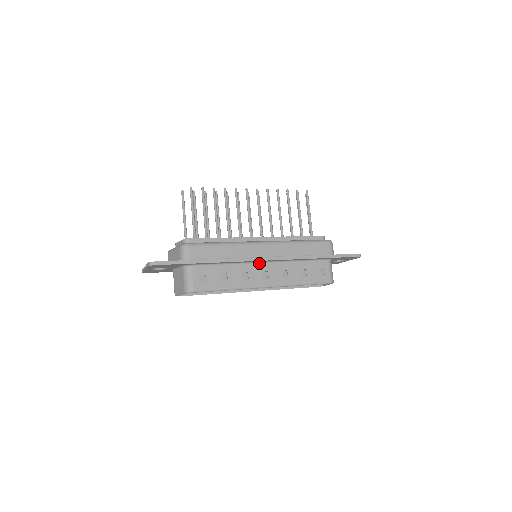
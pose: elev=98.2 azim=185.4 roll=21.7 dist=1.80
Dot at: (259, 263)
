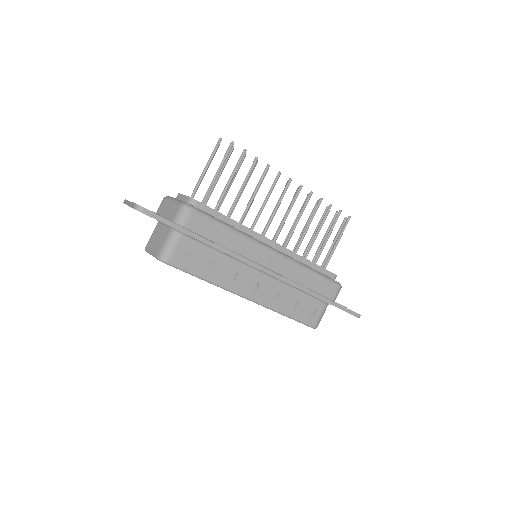
Dot at: (255, 269)
